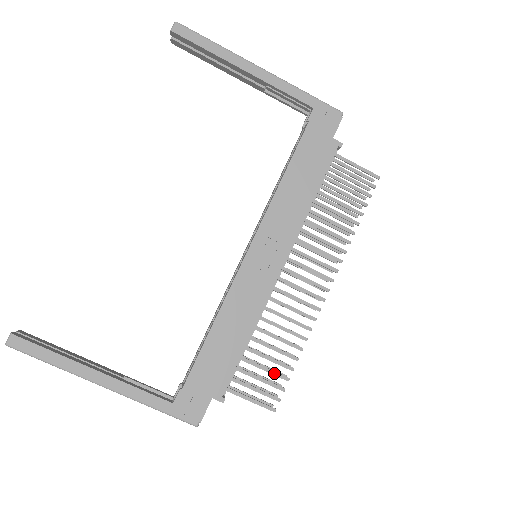
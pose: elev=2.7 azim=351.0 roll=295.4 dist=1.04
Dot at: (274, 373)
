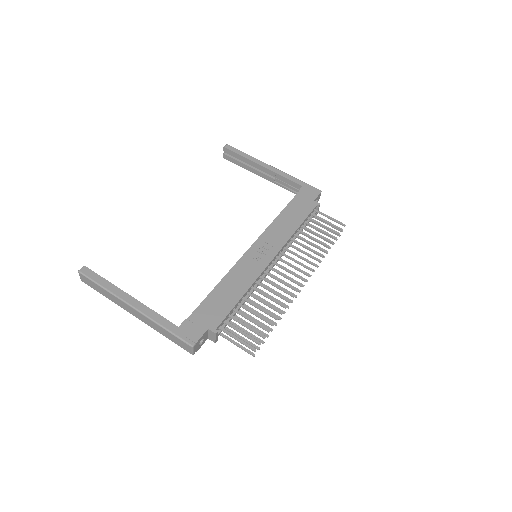
Dot at: (258, 324)
